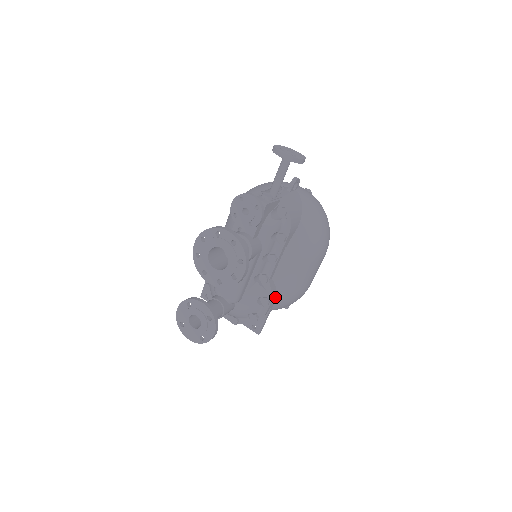
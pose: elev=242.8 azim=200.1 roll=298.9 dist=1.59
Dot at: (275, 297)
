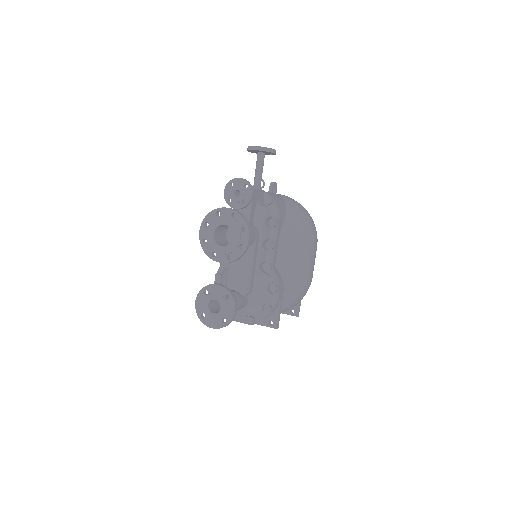
Dot at: (282, 286)
